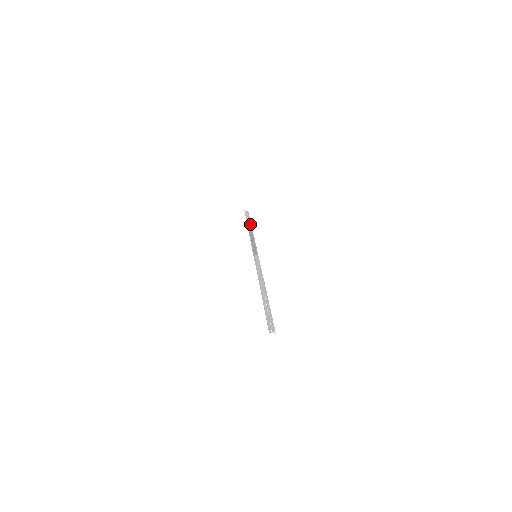
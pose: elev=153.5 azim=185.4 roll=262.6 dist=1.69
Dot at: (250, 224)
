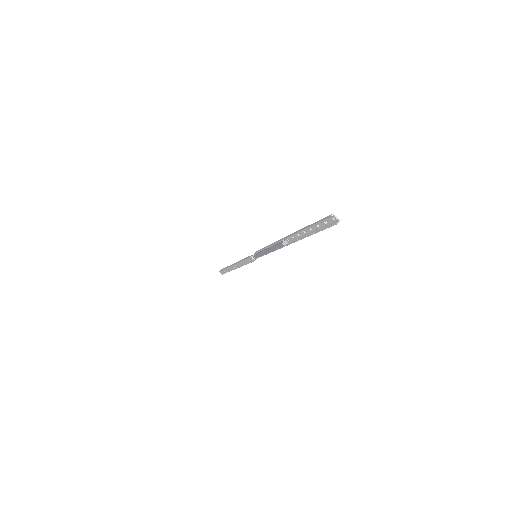
Dot at: occluded
